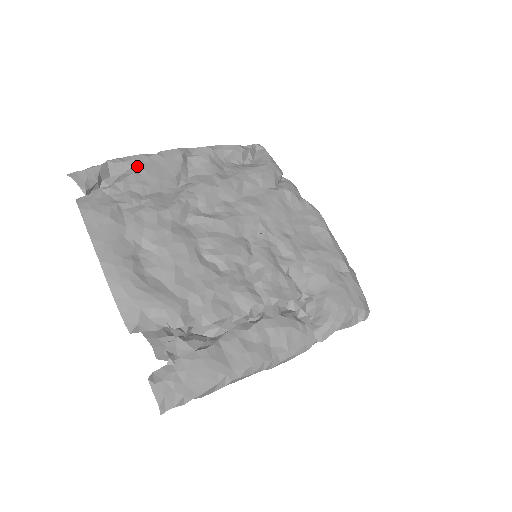
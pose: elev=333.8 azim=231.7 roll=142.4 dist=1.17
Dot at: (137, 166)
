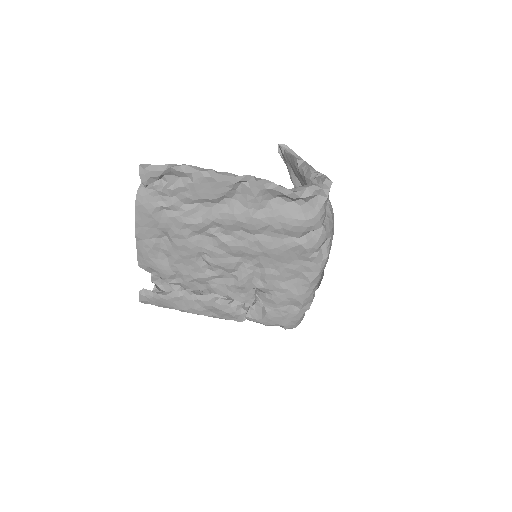
Dot at: (191, 180)
